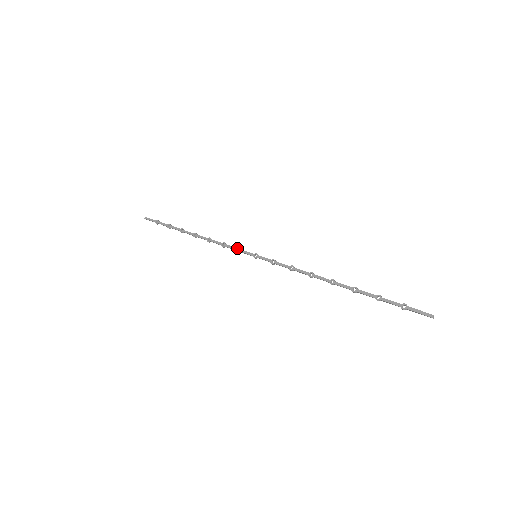
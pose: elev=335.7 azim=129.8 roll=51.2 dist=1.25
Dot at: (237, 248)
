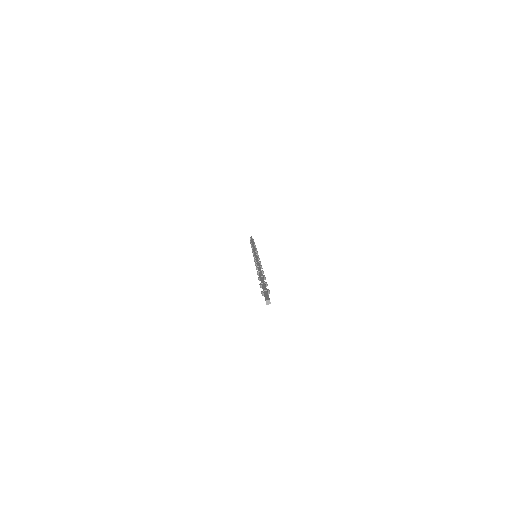
Dot at: occluded
